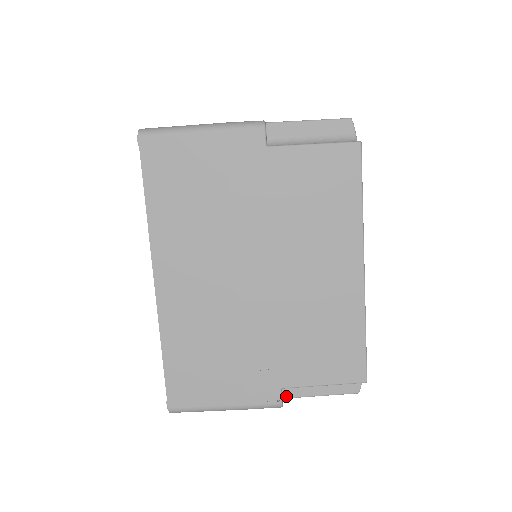
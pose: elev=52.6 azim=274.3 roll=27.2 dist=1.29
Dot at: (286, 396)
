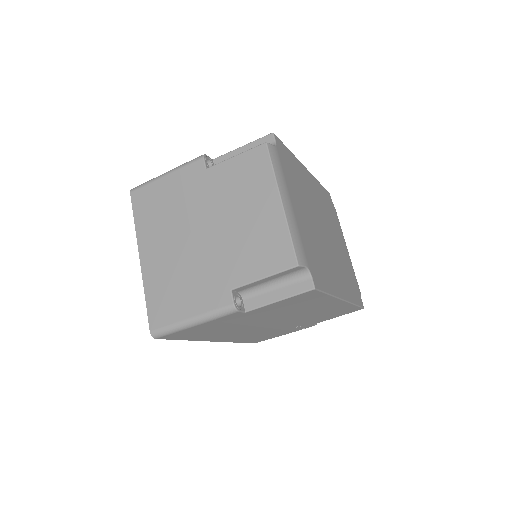
Dot at: occluded
